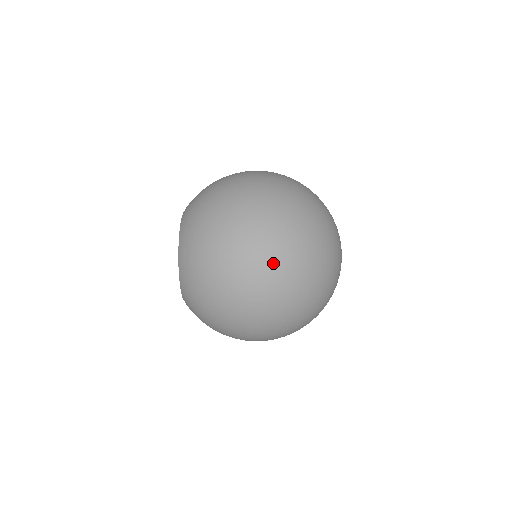
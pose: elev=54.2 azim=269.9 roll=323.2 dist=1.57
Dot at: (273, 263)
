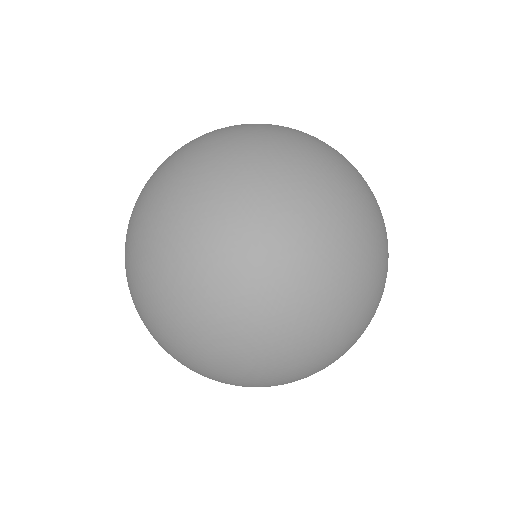
Dot at: (189, 197)
